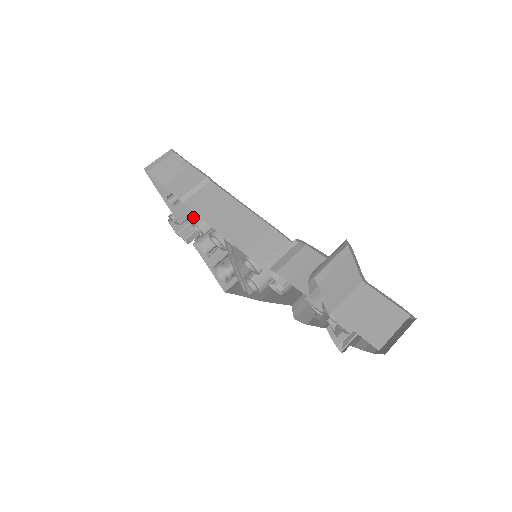
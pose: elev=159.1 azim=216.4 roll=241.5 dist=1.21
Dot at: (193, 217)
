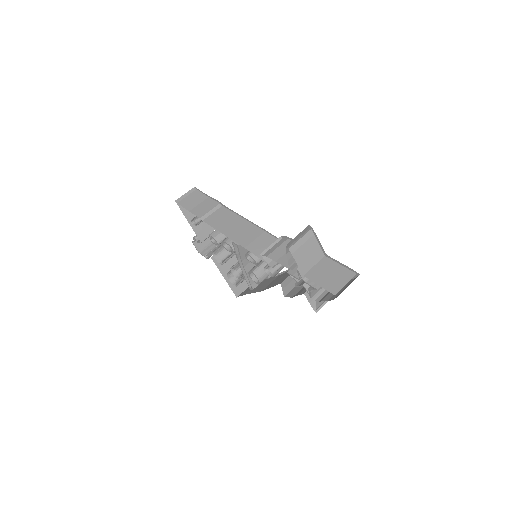
Dot at: occluded
